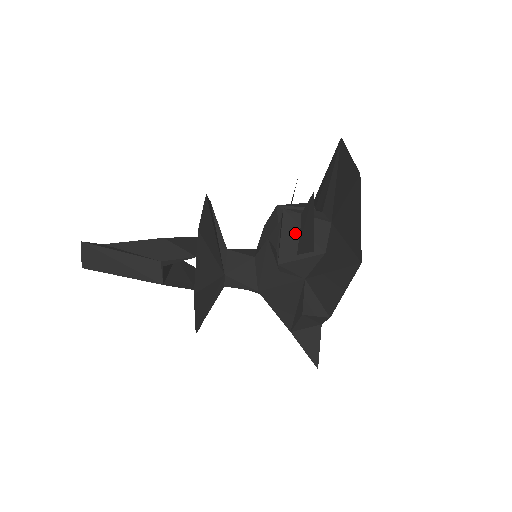
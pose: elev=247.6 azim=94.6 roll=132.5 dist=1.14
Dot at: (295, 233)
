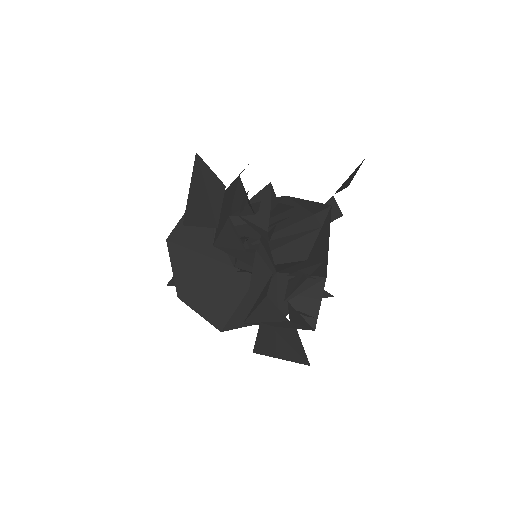
Dot at: occluded
